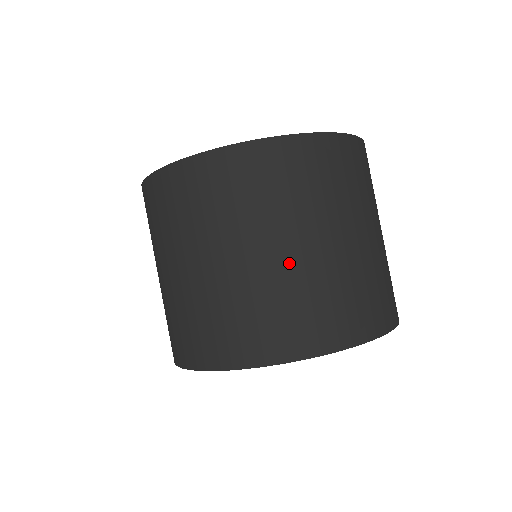
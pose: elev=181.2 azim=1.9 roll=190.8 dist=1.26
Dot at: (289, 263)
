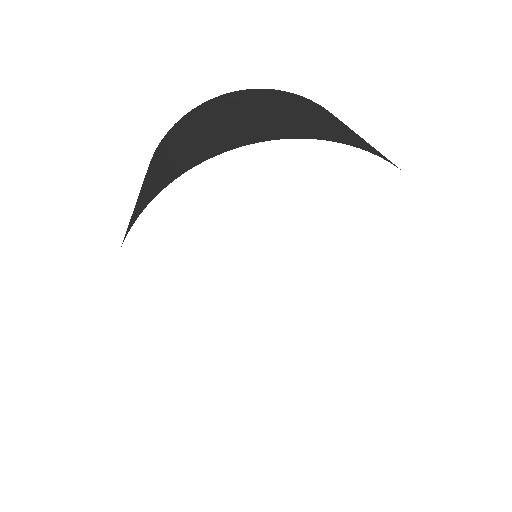
Dot at: (190, 137)
